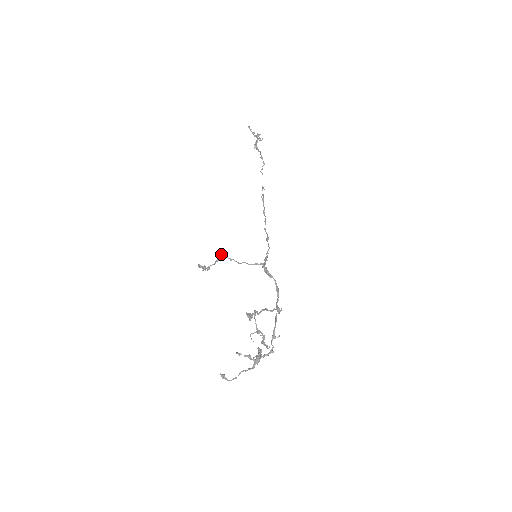
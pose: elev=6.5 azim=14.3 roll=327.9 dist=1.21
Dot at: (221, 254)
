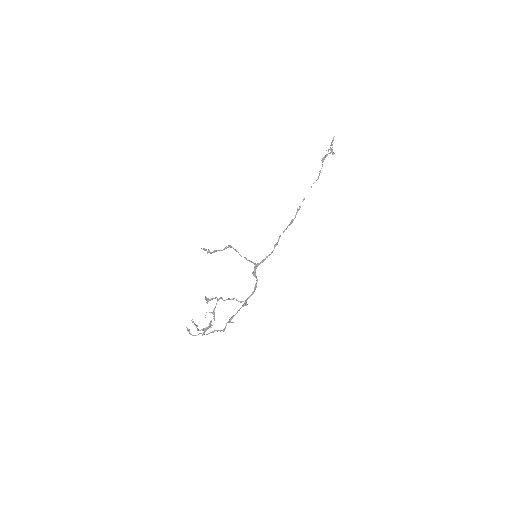
Dot at: (230, 245)
